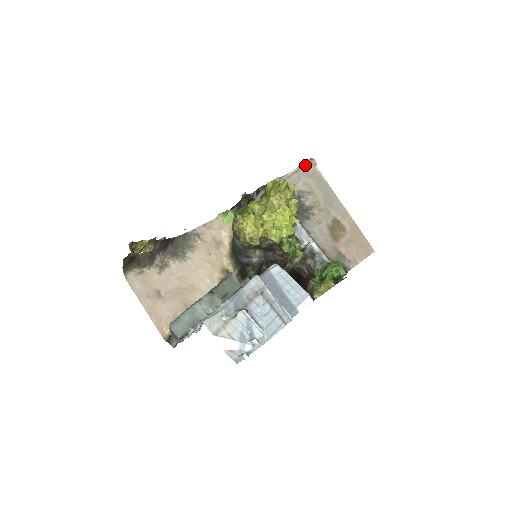
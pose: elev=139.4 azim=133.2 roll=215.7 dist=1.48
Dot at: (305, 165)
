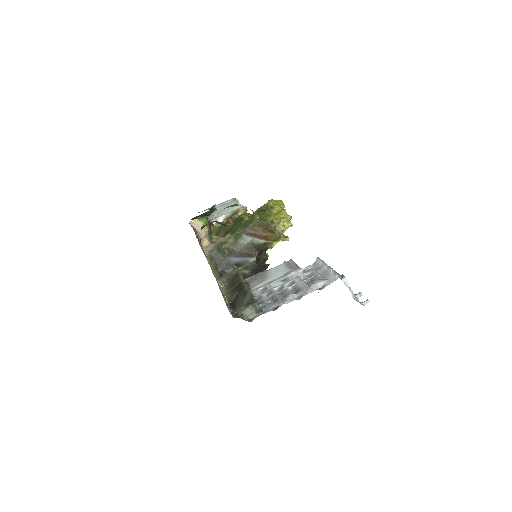
Dot at: occluded
